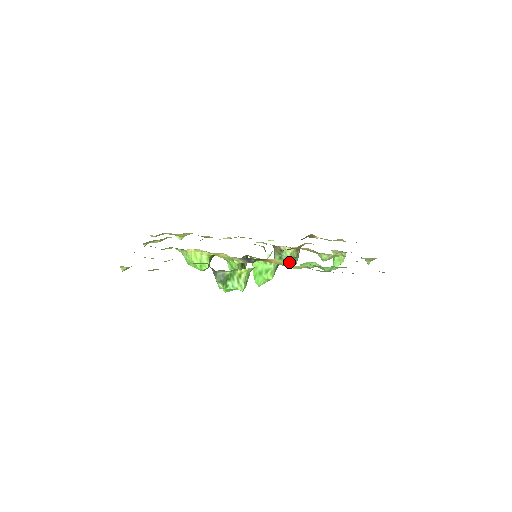
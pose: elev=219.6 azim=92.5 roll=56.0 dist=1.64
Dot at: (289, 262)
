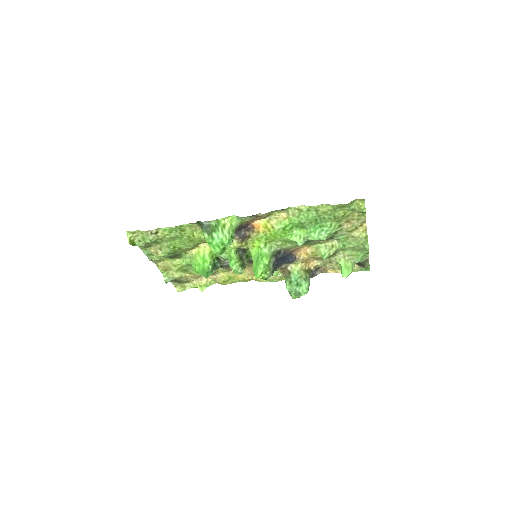
Dot at: (301, 288)
